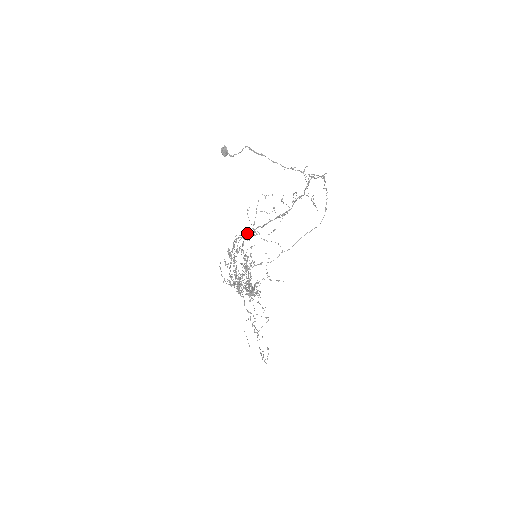
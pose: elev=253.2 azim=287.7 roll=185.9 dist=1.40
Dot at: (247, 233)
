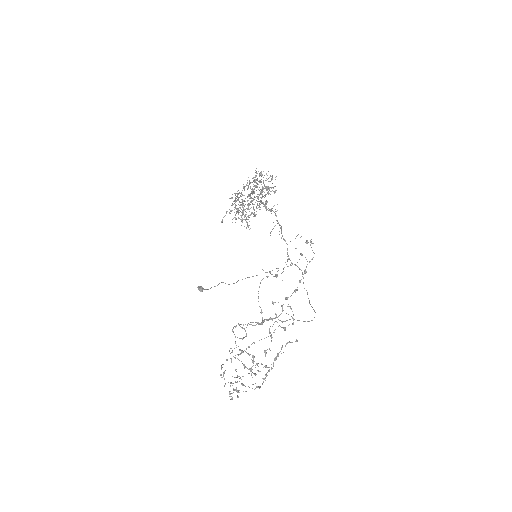
Dot at: occluded
